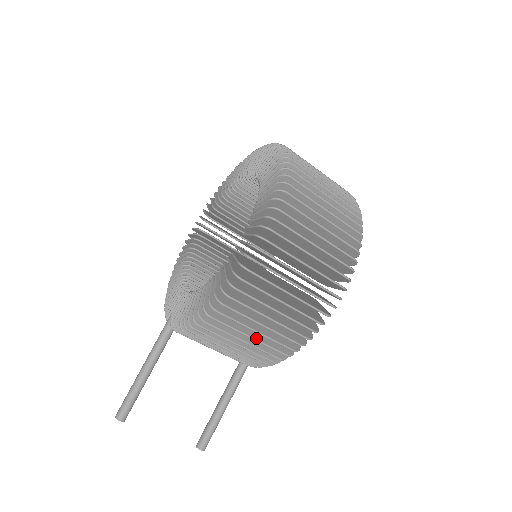
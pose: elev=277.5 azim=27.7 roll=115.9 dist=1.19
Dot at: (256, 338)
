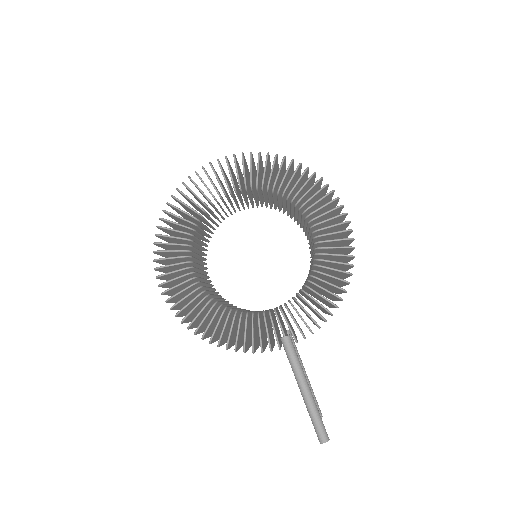
Dot at: occluded
